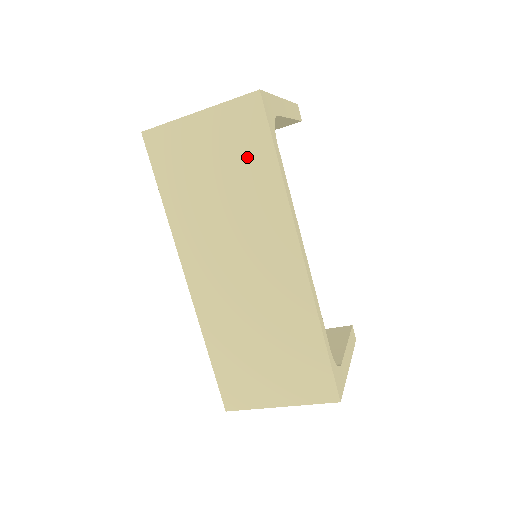
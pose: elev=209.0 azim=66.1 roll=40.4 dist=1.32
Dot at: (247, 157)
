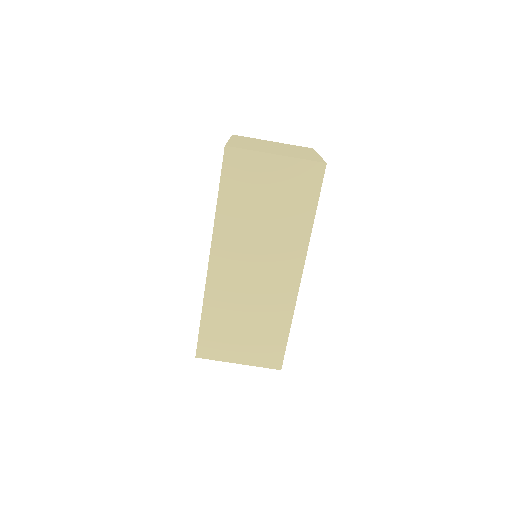
Dot at: (296, 201)
